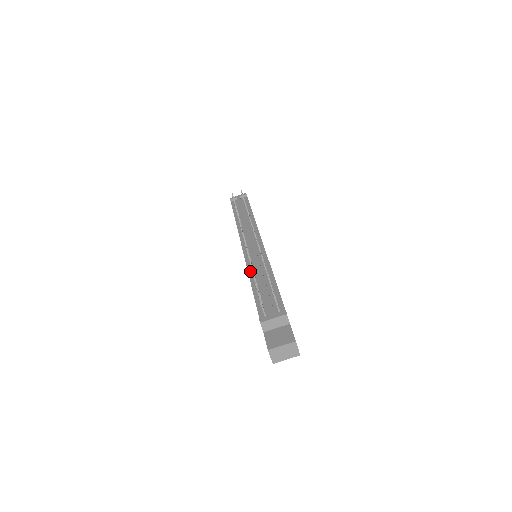
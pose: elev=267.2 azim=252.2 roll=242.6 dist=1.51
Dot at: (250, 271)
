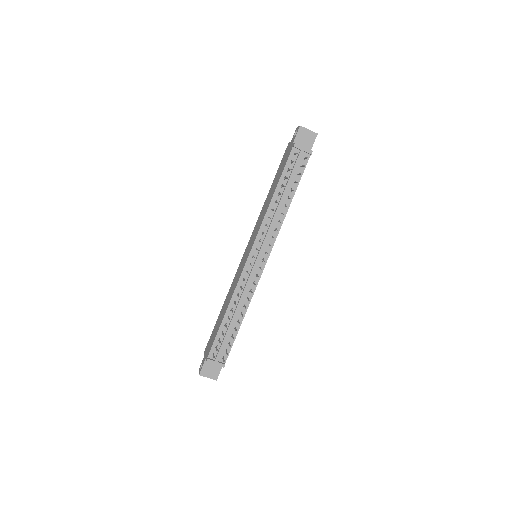
Dot at: (234, 297)
